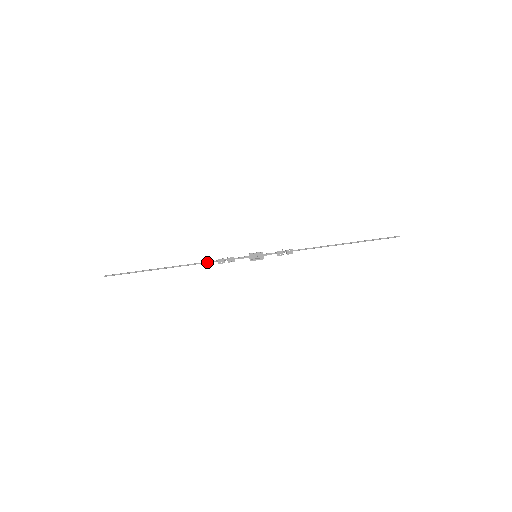
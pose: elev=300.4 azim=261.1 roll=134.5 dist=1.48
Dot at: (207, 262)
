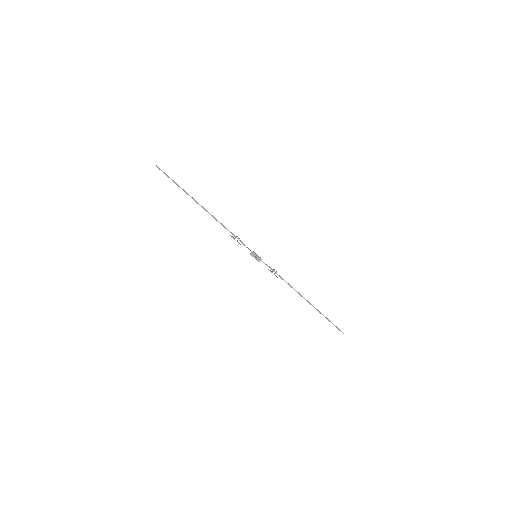
Dot at: (225, 228)
